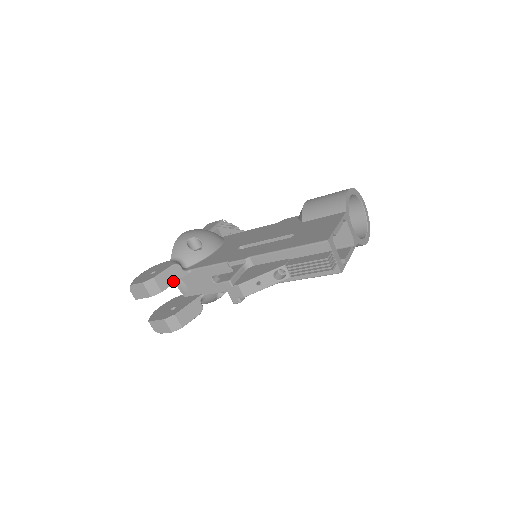
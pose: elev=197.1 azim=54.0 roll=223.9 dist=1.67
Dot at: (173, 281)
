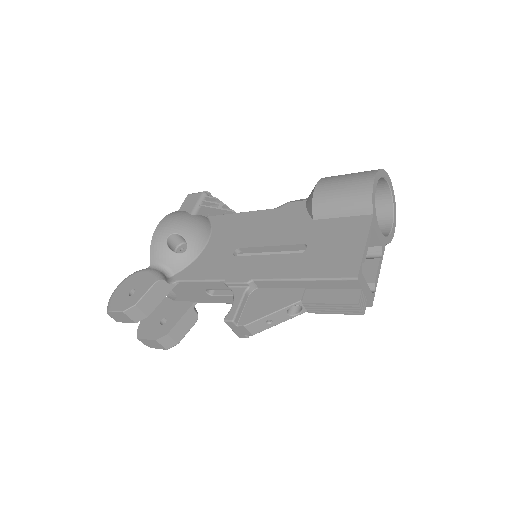
Dot at: (159, 300)
